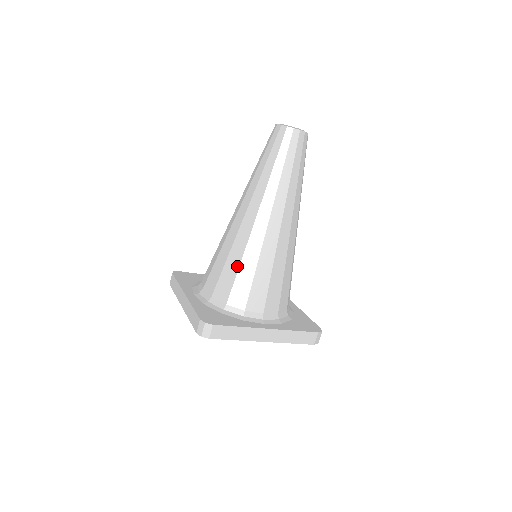
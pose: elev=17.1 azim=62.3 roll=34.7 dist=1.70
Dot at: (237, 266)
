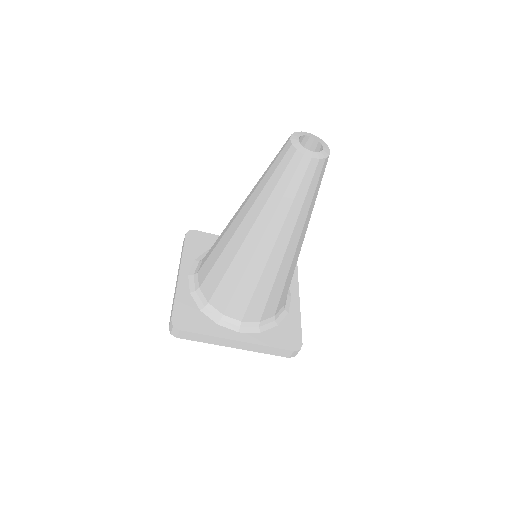
Dot at: (222, 274)
